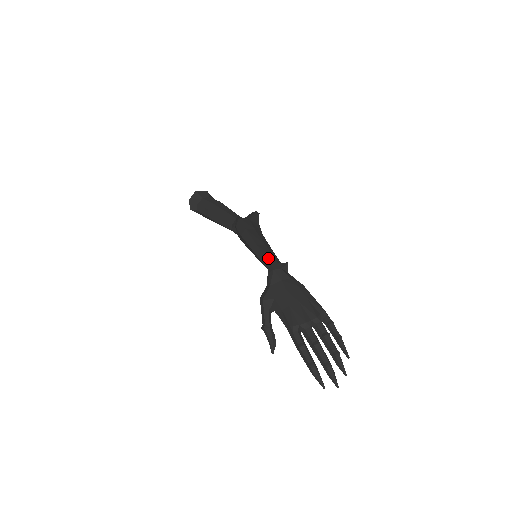
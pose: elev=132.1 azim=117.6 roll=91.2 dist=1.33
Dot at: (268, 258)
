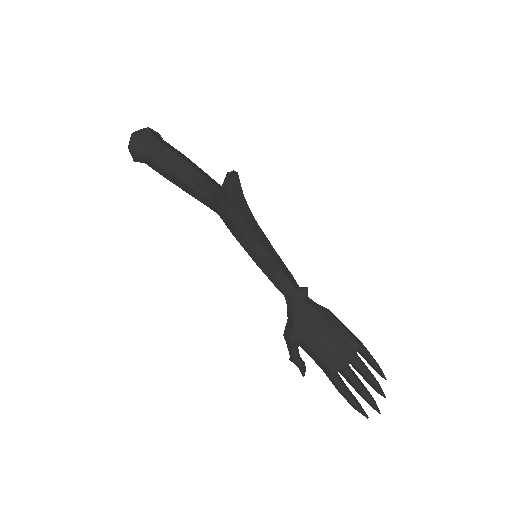
Dot at: (282, 282)
